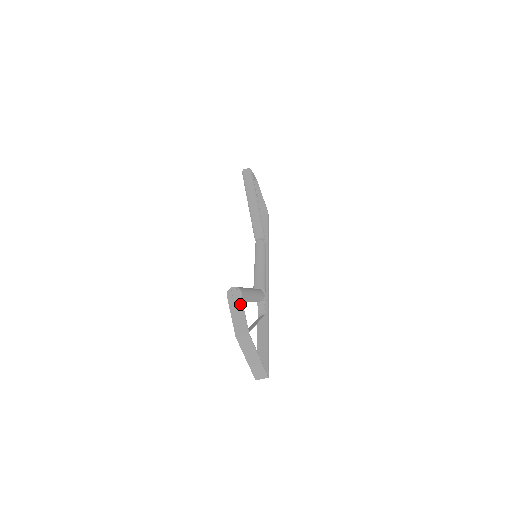
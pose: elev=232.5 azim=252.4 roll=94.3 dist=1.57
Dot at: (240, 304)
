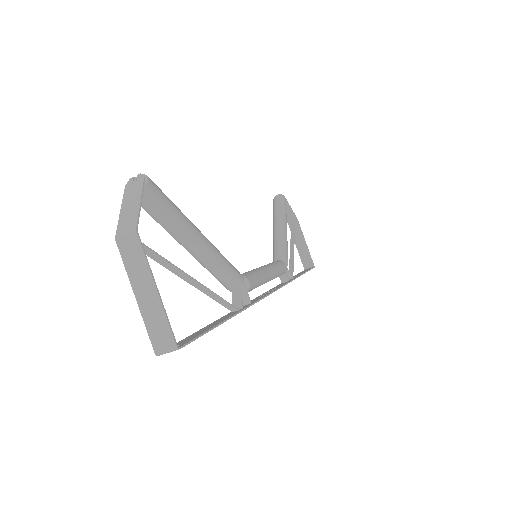
Dot at: (138, 191)
